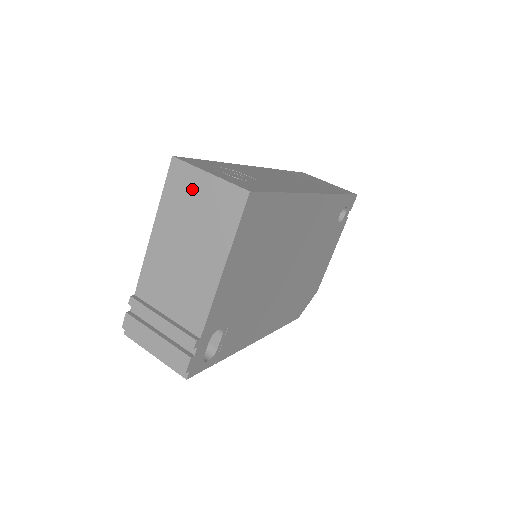
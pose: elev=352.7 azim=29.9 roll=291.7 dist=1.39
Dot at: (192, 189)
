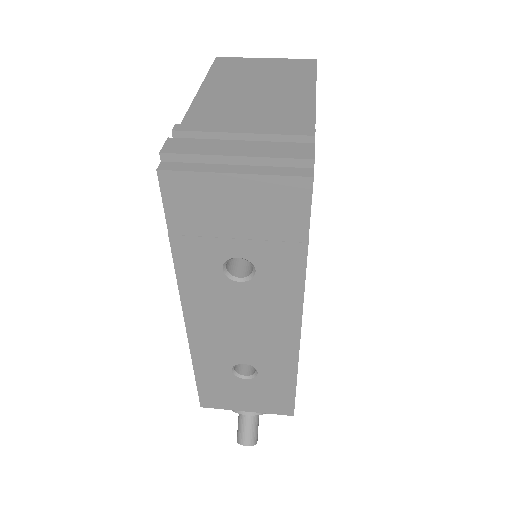
Dot at: (249, 65)
